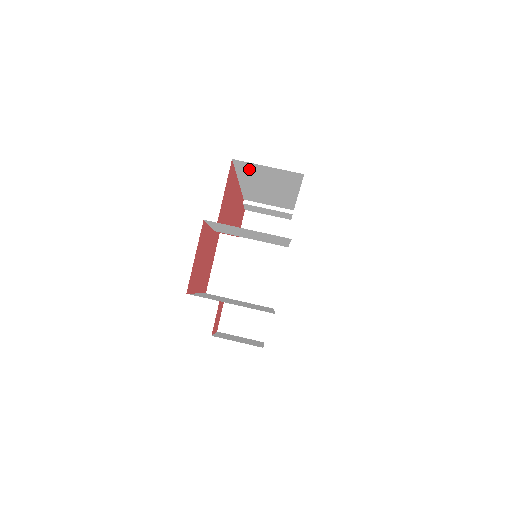
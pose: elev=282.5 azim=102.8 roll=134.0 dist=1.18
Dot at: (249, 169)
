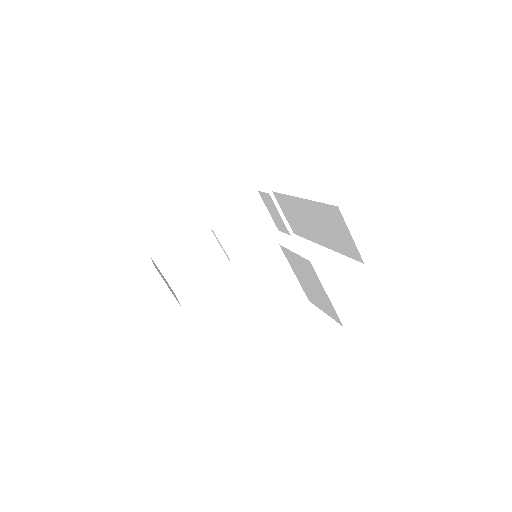
Dot at: (333, 216)
